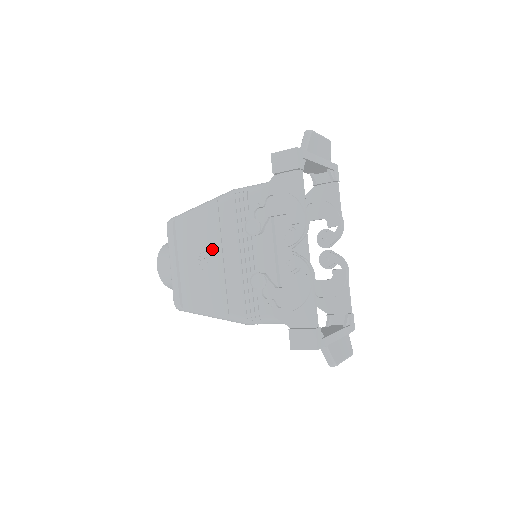
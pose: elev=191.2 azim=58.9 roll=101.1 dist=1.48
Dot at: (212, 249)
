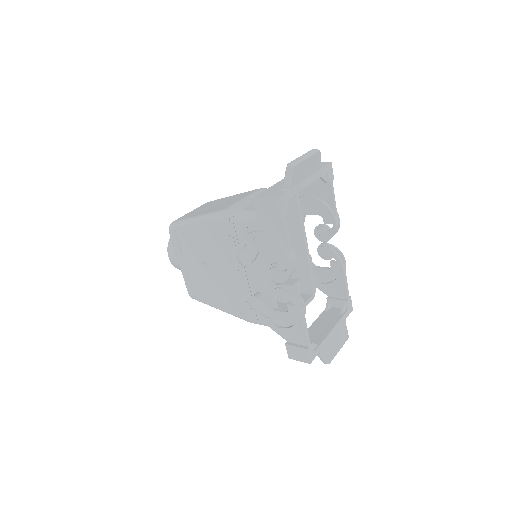
Dot at: (213, 261)
